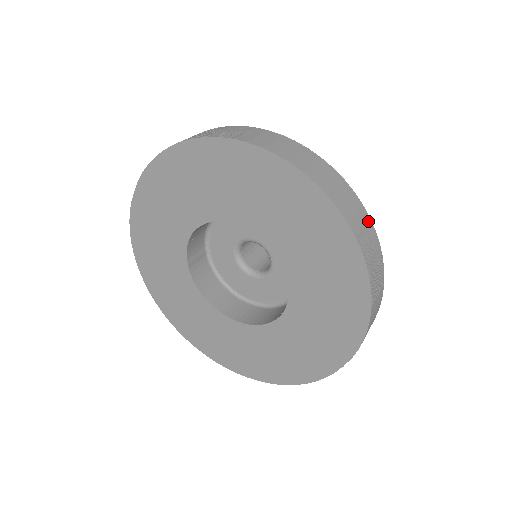
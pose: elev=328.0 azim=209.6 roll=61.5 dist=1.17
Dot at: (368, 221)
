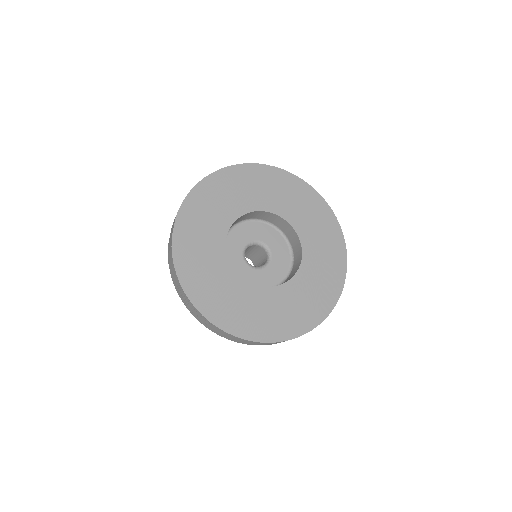
Dot at: occluded
